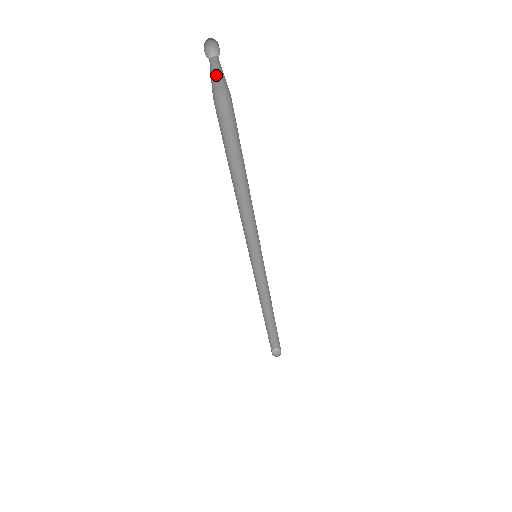
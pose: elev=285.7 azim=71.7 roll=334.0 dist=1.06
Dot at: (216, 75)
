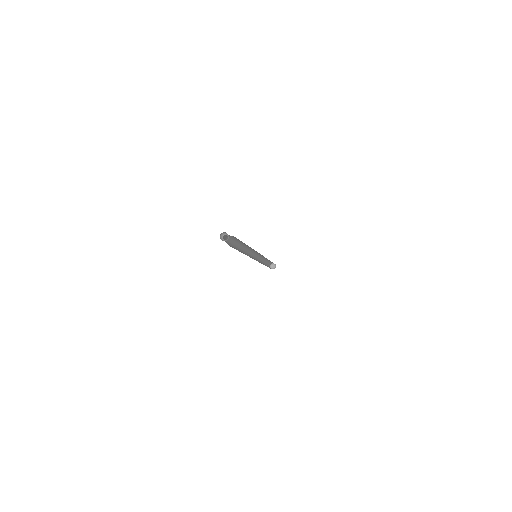
Dot at: occluded
